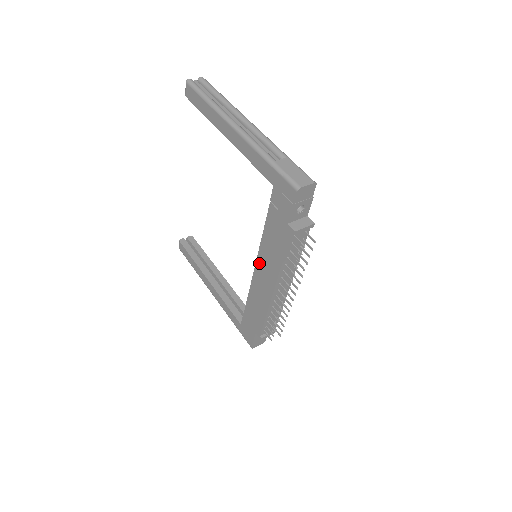
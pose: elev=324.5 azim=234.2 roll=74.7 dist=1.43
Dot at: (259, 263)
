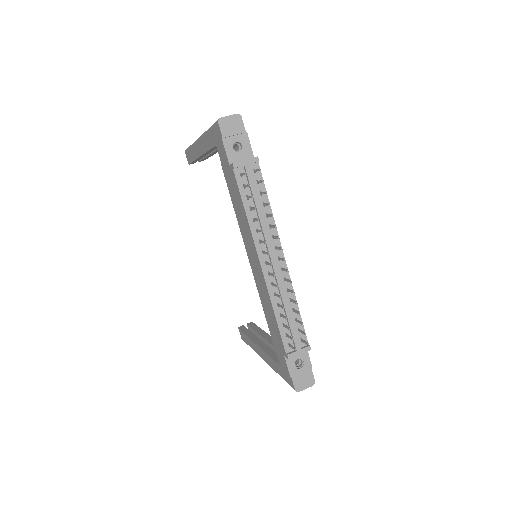
Dot at: (246, 247)
